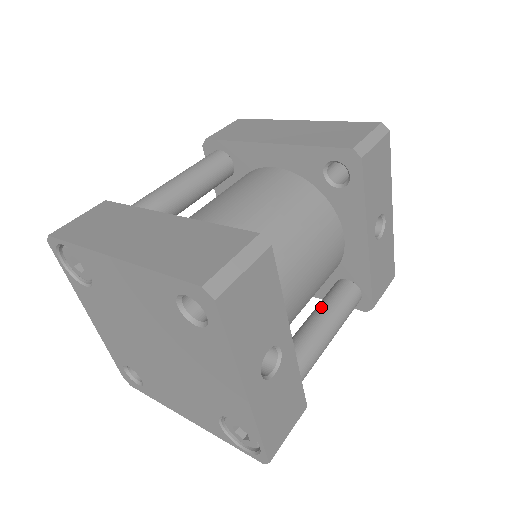
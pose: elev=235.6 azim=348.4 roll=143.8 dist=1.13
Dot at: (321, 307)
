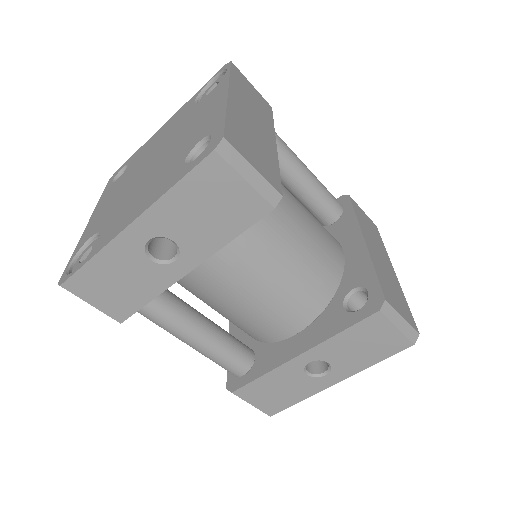
Dot at: (222, 329)
